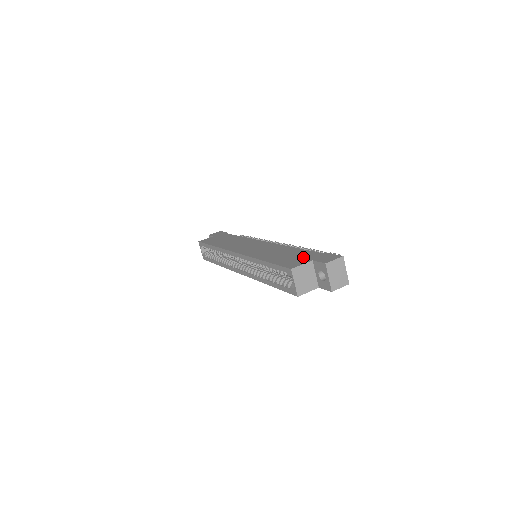
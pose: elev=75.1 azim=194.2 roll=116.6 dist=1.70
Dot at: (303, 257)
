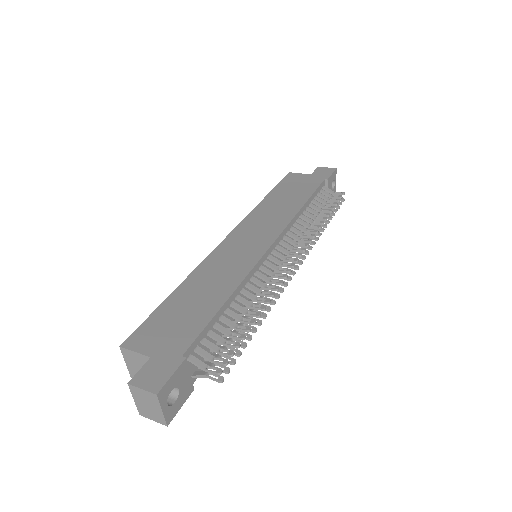
Dot at: (170, 336)
